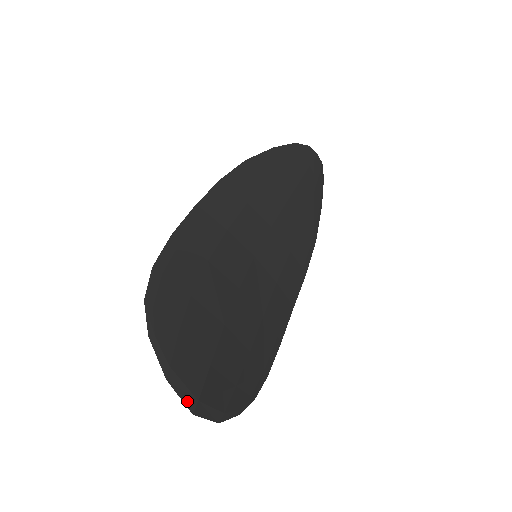
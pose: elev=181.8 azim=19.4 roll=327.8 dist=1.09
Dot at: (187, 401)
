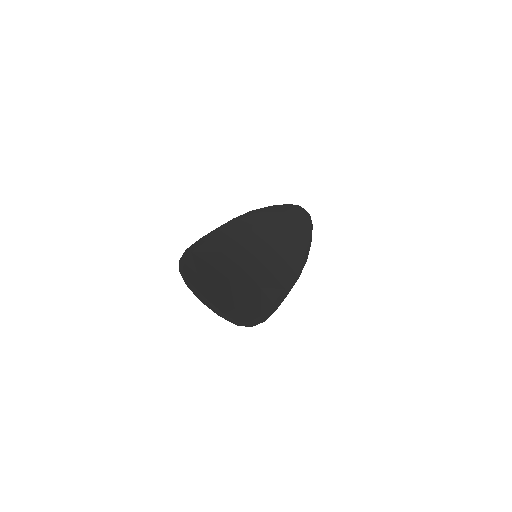
Dot at: (198, 297)
